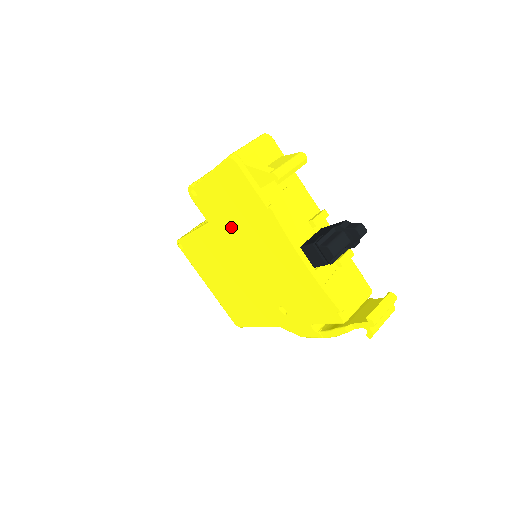
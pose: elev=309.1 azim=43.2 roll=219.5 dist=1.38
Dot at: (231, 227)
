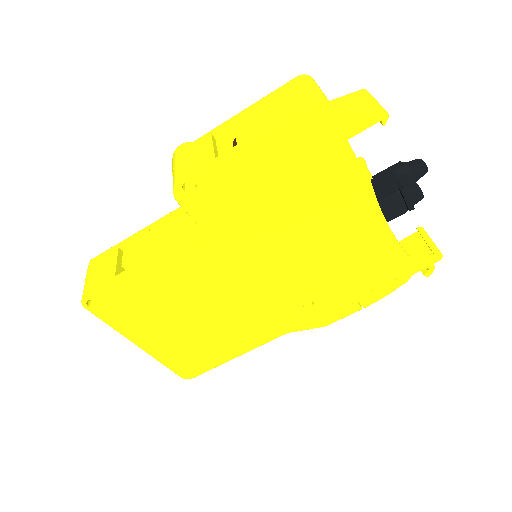
Dot at: (260, 219)
